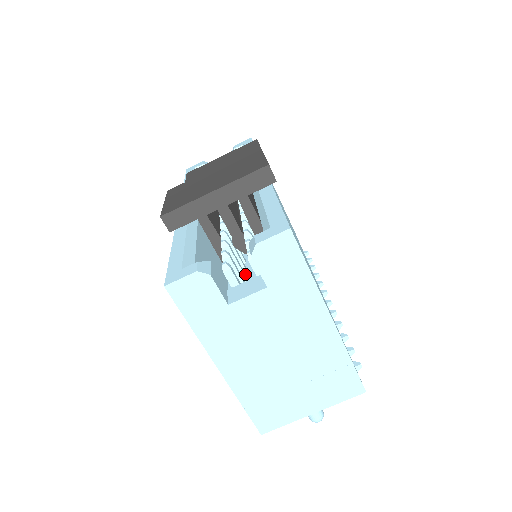
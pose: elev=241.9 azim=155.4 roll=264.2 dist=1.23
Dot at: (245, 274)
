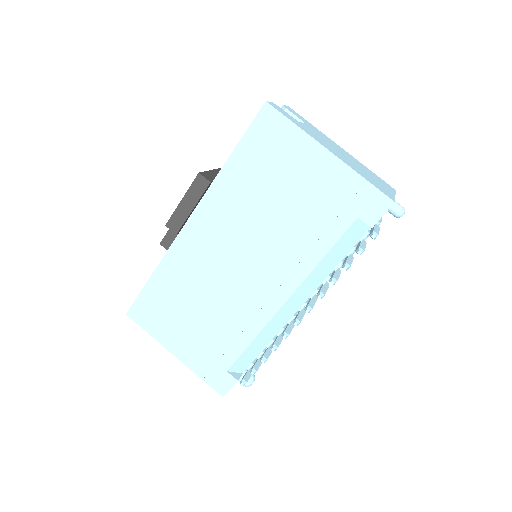
Dot at: occluded
